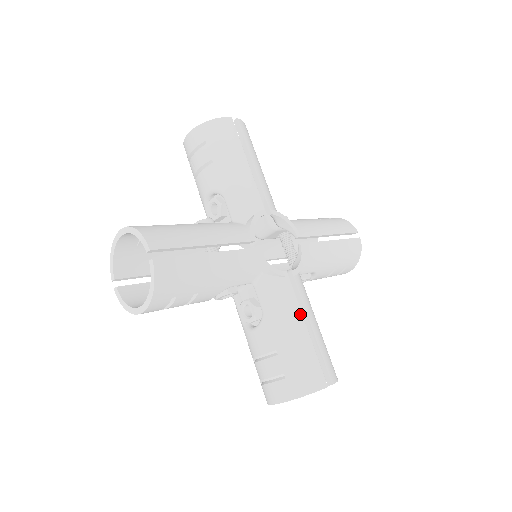
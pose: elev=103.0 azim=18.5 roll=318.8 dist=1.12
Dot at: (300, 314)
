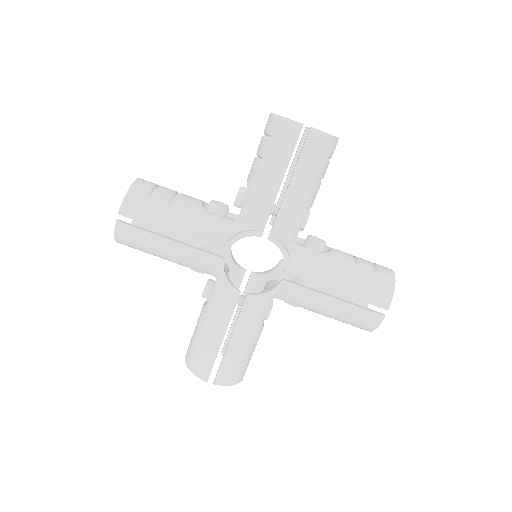
Dot at: (320, 295)
